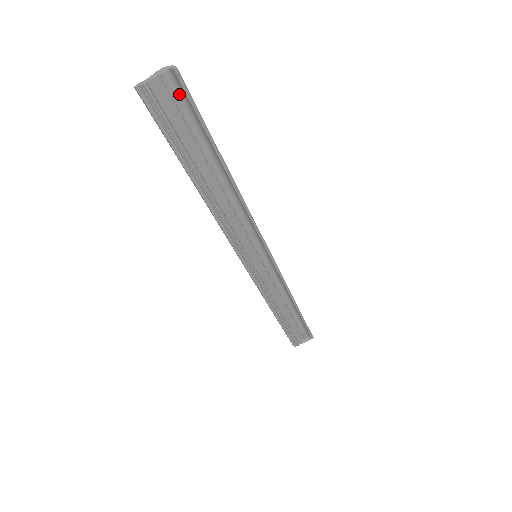
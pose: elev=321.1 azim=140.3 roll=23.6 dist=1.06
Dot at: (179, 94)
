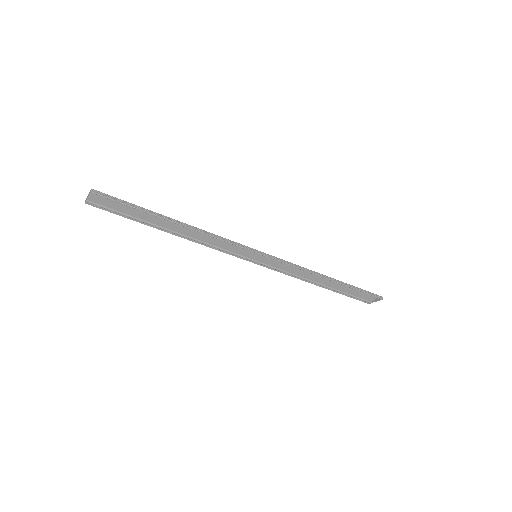
Dot at: (110, 197)
